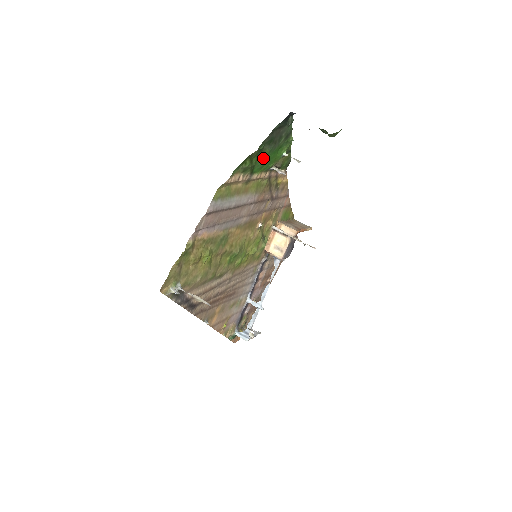
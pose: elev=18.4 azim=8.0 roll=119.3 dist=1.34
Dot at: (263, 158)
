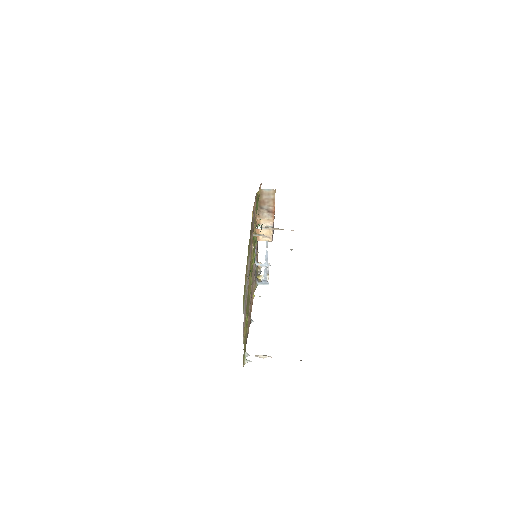
Dot at: occluded
